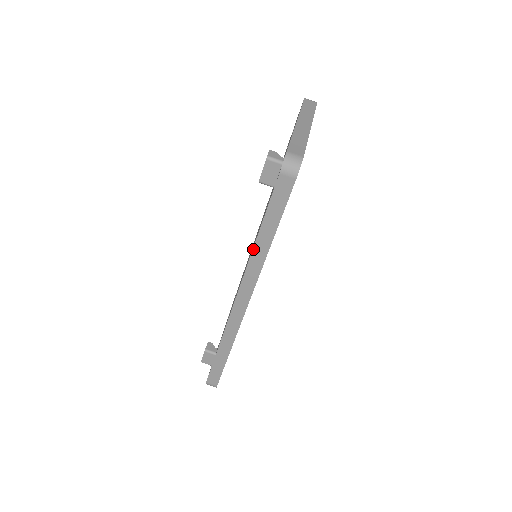
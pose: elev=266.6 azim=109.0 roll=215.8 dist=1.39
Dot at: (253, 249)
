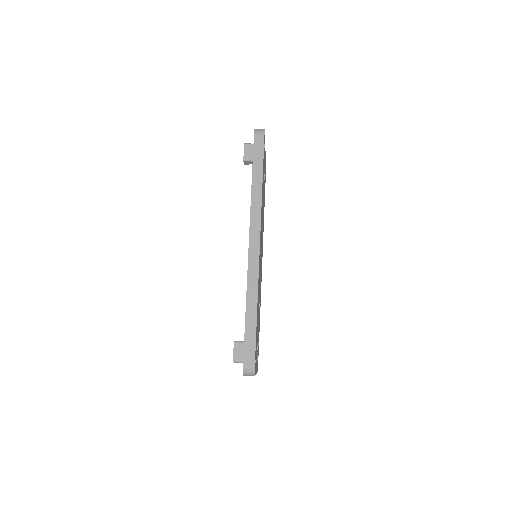
Dot at: (251, 191)
